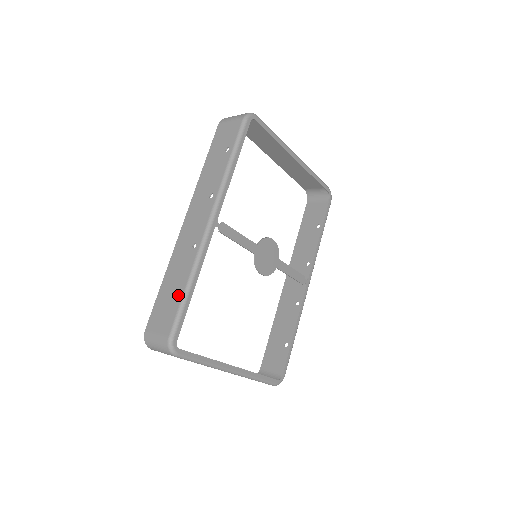
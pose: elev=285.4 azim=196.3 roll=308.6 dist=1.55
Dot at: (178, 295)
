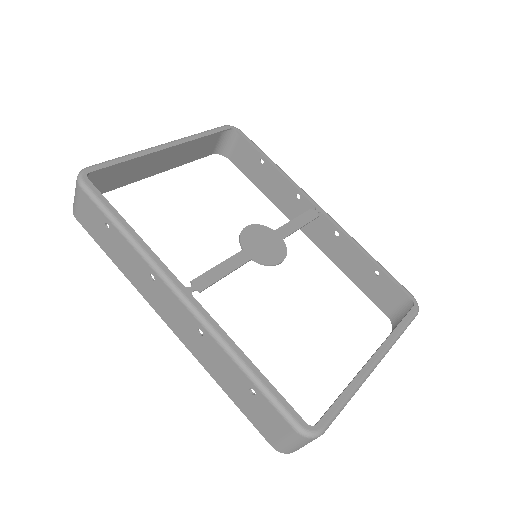
Dot at: (250, 388)
